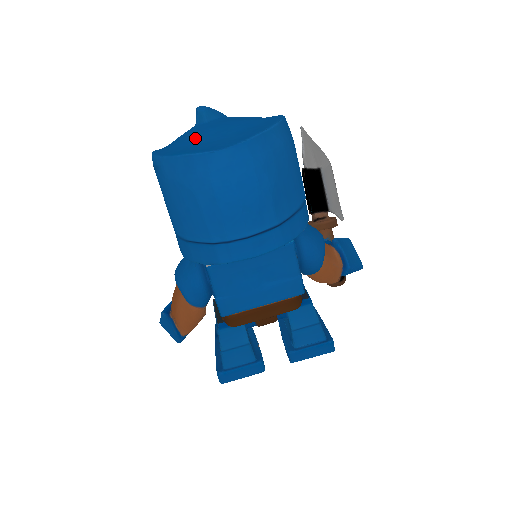
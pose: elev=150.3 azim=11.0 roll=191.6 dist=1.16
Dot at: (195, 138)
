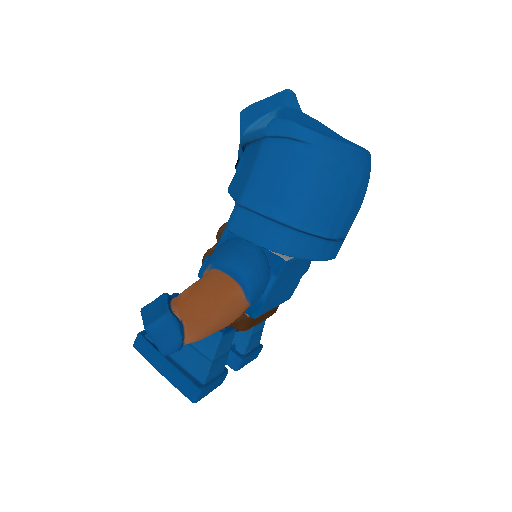
Dot at: (323, 127)
